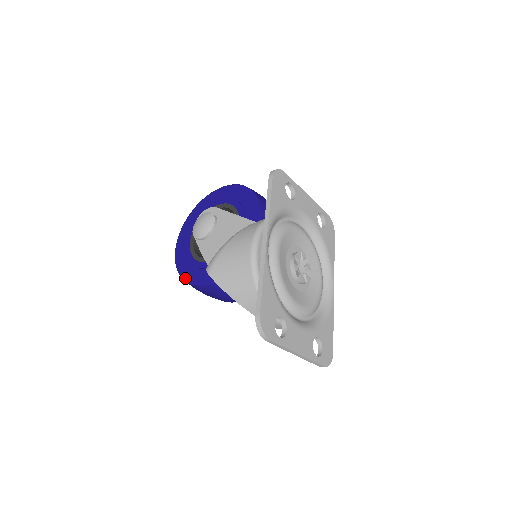
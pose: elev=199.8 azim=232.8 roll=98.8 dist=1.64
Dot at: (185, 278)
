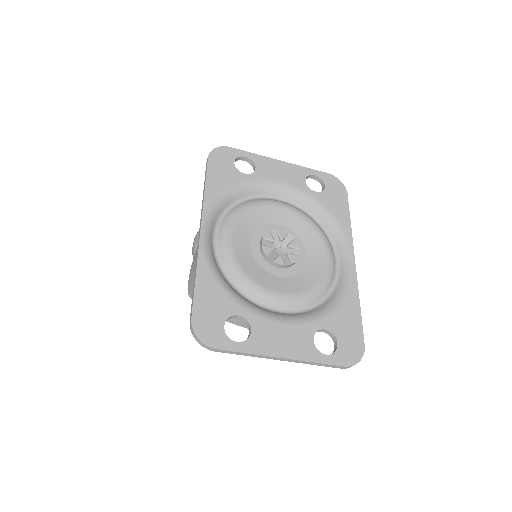
Dot at: occluded
